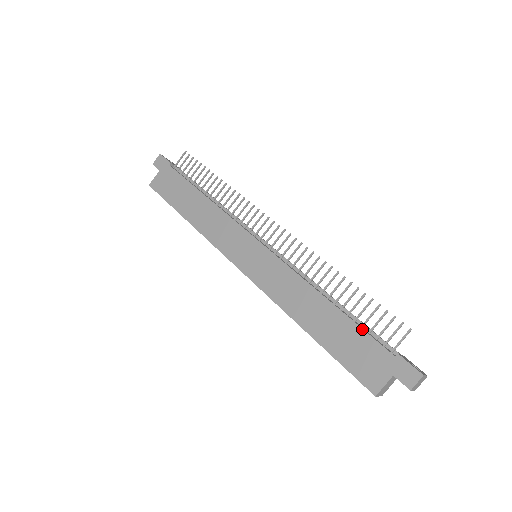
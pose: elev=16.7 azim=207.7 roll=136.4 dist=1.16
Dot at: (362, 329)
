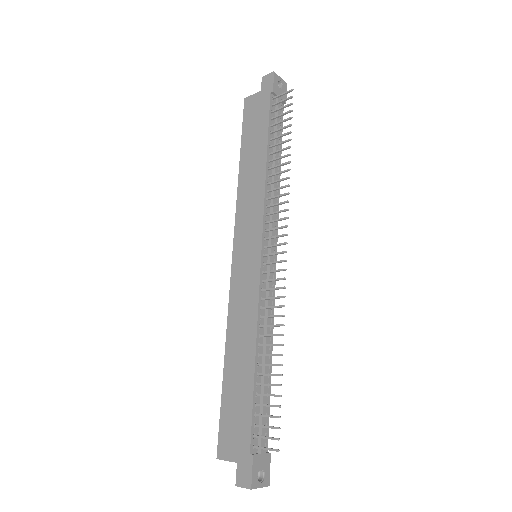
Dot at: (252, 408)
